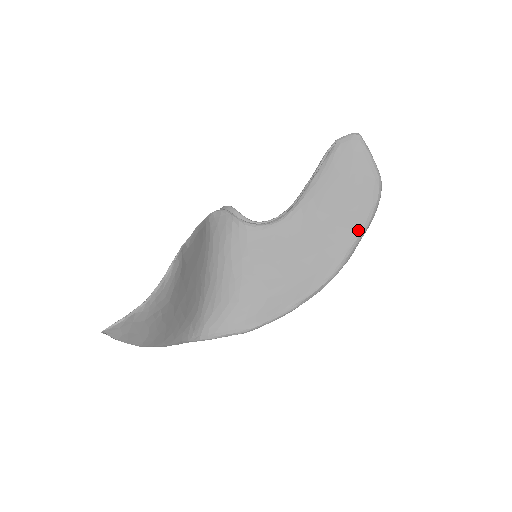
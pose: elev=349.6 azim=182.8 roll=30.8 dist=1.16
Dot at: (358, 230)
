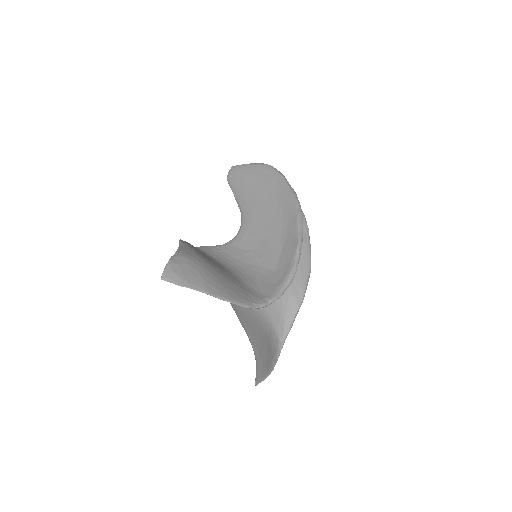
Dot at: (281, 181)
